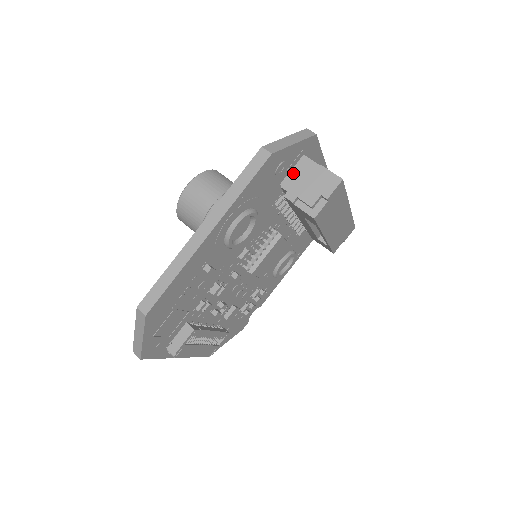
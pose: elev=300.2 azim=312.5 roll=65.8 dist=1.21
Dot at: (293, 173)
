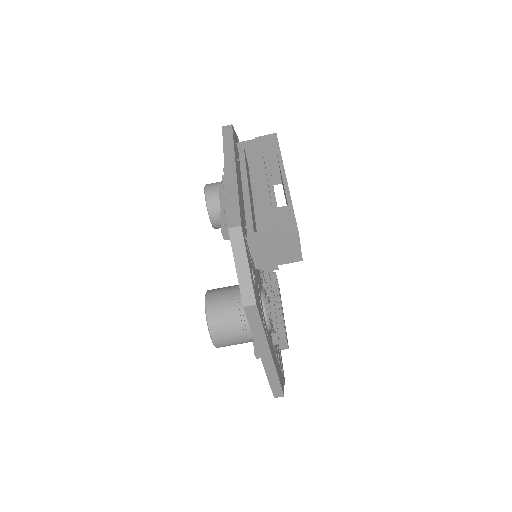
Dot at: (254, 254)
